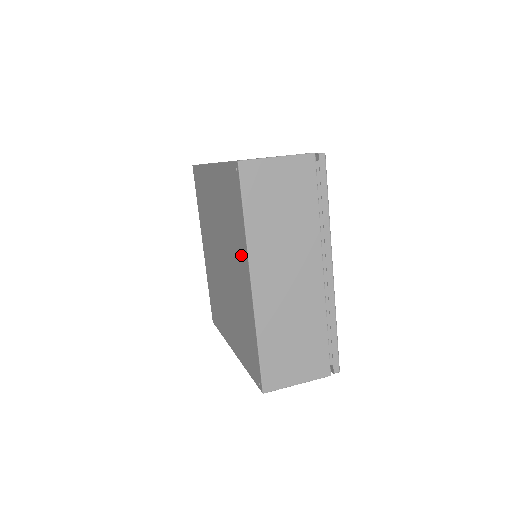
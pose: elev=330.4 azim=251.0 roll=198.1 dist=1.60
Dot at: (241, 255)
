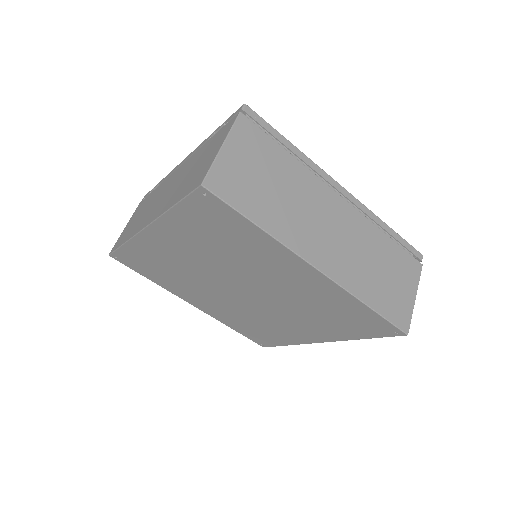
Dot at: (323, 332)
